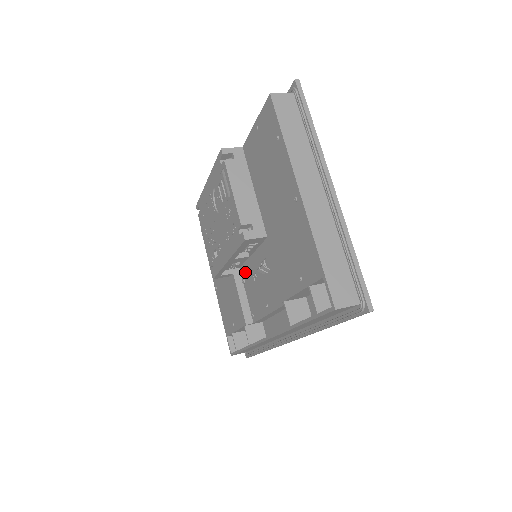
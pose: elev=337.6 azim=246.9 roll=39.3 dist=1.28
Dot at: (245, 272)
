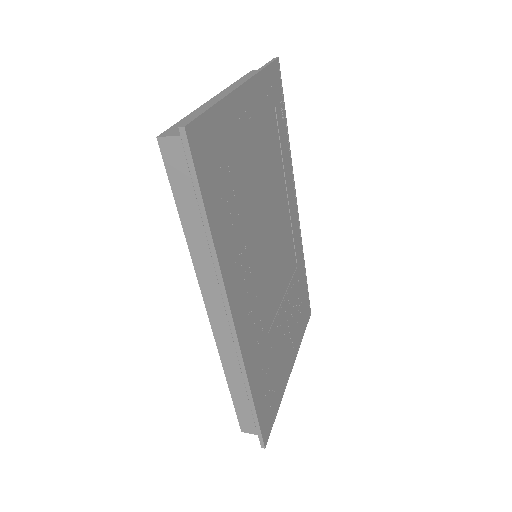
Dot at: occluded
